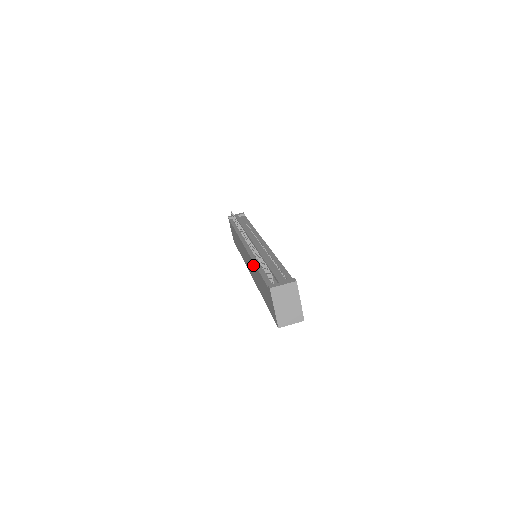
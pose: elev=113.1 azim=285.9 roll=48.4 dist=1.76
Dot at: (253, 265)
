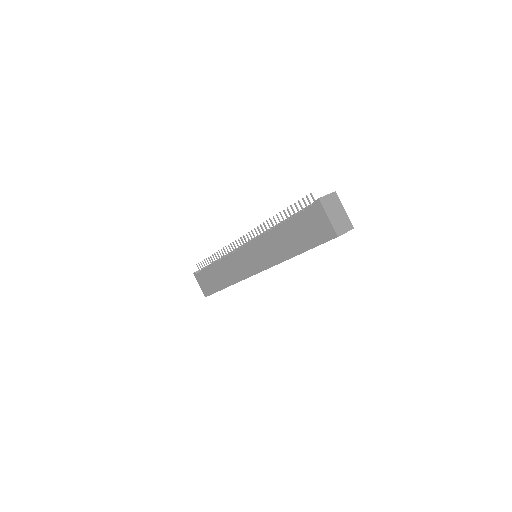
Dot at: (270, 237)
